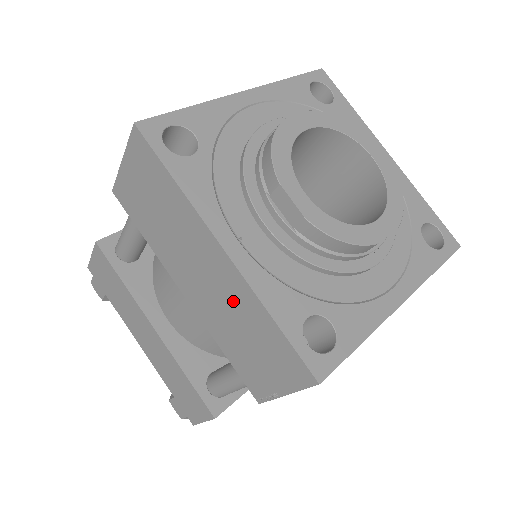
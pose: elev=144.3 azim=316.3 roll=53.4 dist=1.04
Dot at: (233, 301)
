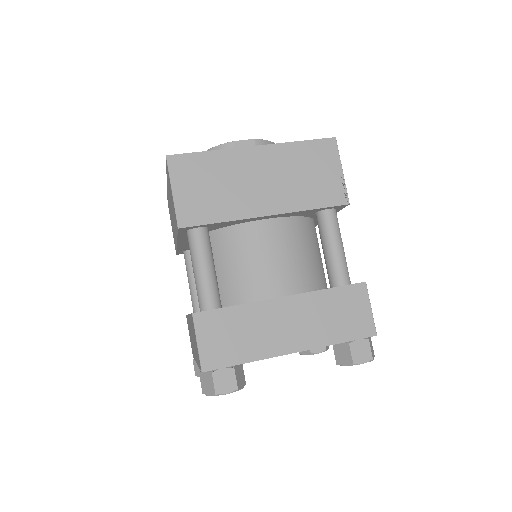
Dot at: (283, 165)
